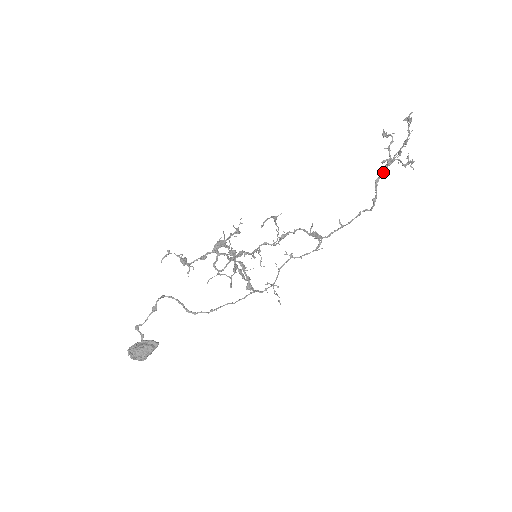
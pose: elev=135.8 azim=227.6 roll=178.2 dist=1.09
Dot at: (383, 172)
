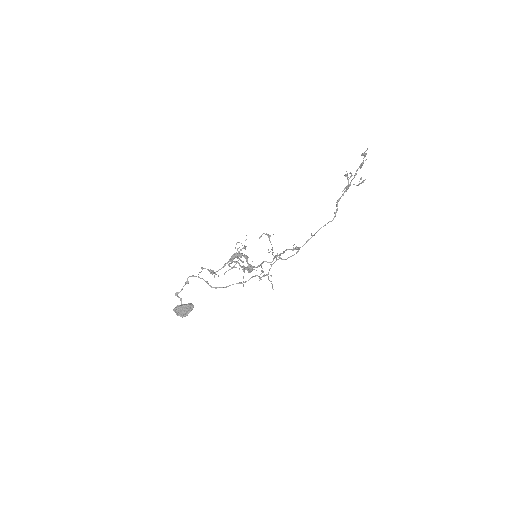
Dot at: (343, 195)
